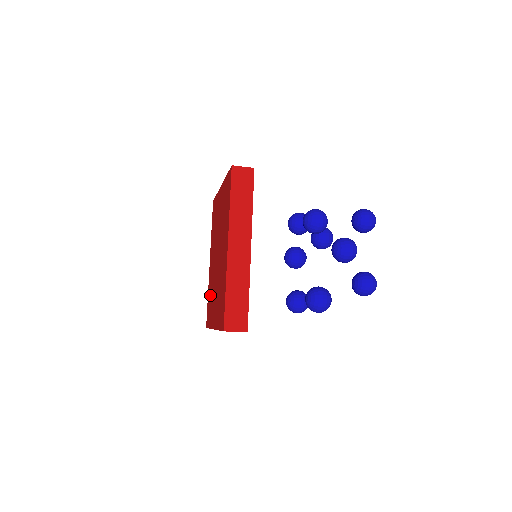
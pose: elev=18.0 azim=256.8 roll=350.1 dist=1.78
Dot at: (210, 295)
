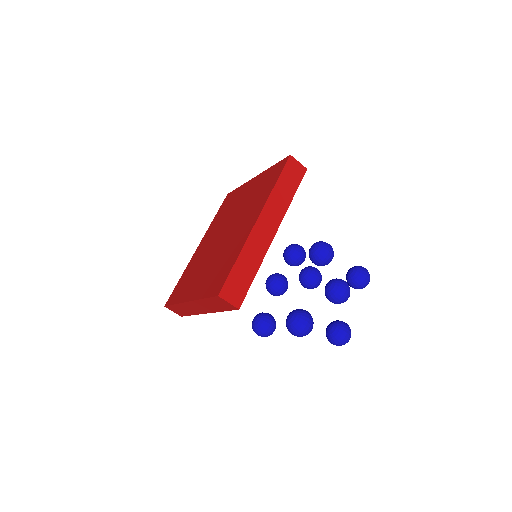
Dot at: (189, 273)
